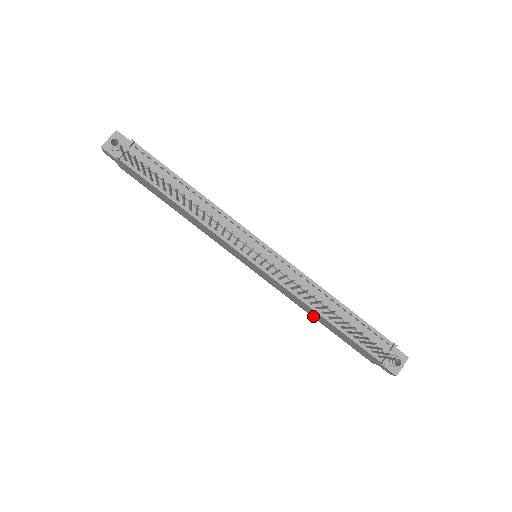
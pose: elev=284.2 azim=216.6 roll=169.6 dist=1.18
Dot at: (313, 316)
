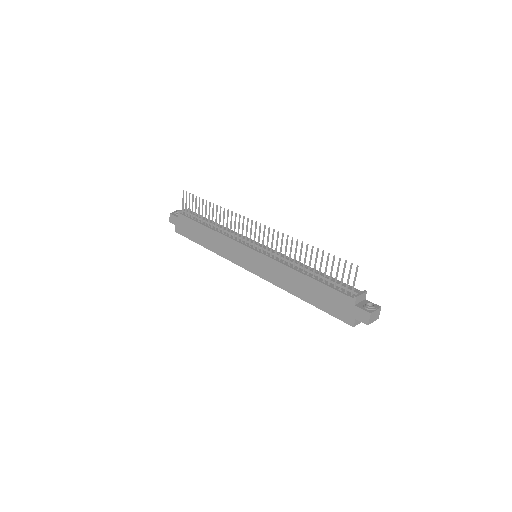
Dot at: (298, 294)
